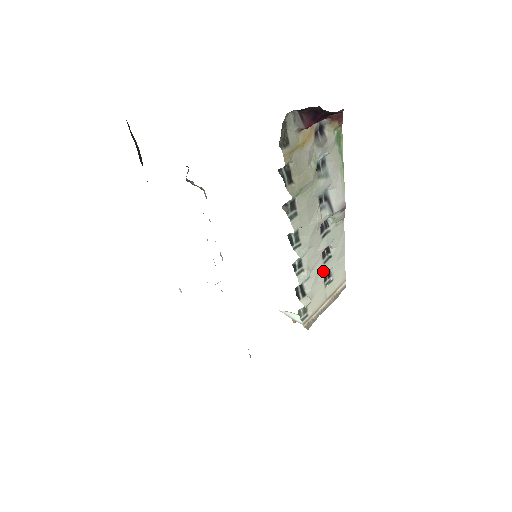
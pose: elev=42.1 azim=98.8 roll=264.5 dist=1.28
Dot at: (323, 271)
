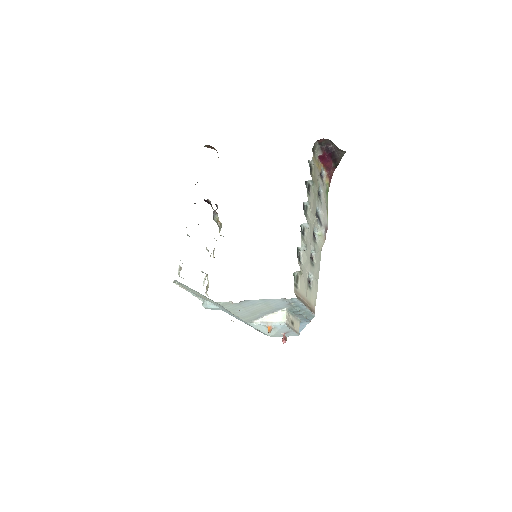
Dot at: (309, 267)
